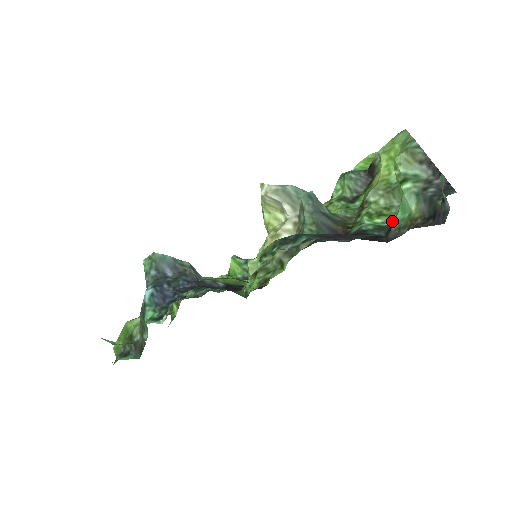
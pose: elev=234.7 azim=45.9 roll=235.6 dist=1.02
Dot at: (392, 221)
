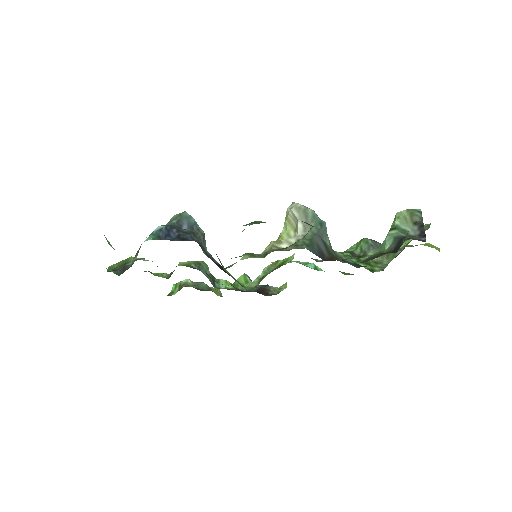
Dot at: (373, 270)
